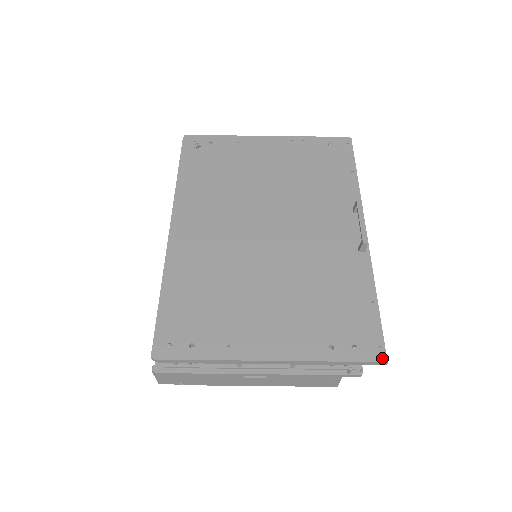
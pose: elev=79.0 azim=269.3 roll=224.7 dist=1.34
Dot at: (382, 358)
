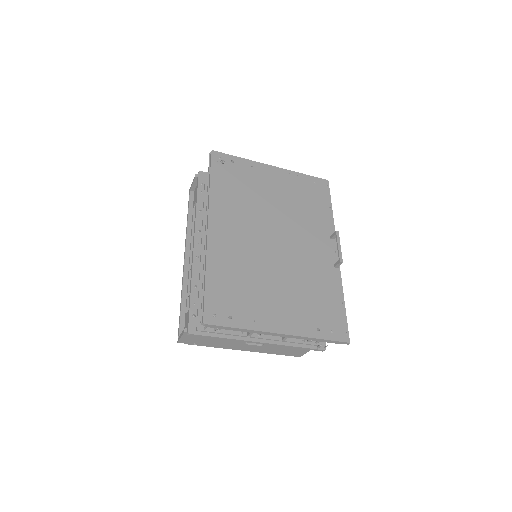
Dot at: (348, 340)
